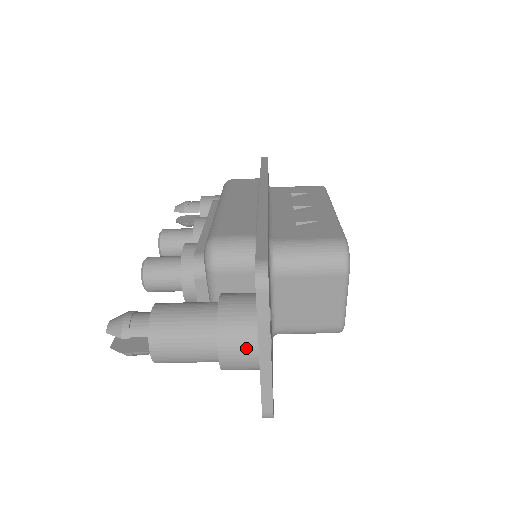
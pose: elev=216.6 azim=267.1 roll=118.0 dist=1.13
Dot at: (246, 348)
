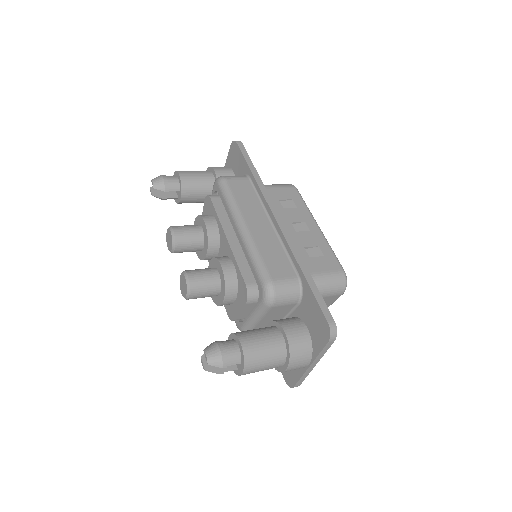
Dot at: (304, 363)
